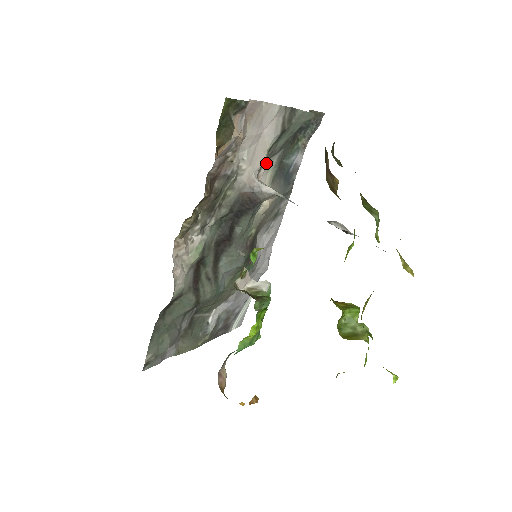
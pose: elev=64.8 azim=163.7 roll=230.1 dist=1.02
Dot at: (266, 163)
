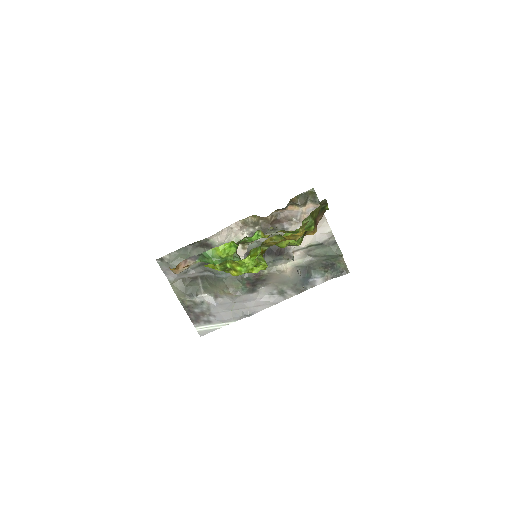
Dot at: (303, 253)
